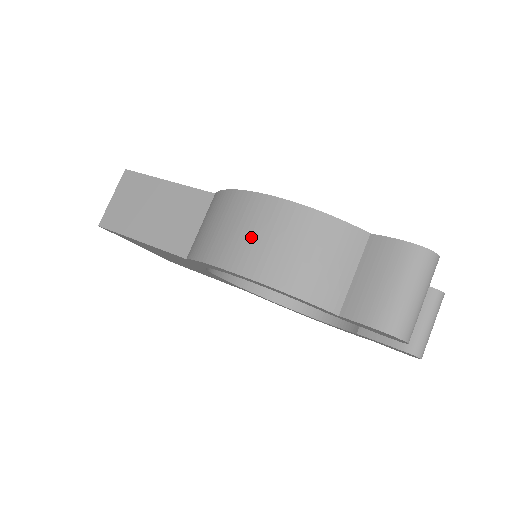
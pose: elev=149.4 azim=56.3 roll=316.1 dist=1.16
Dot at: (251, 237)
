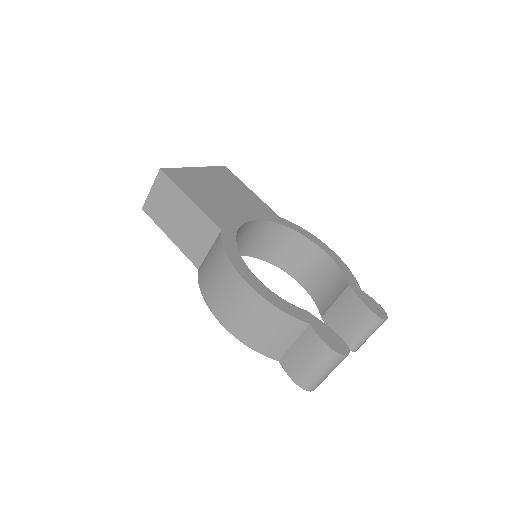
Dot at: (230, 303)
